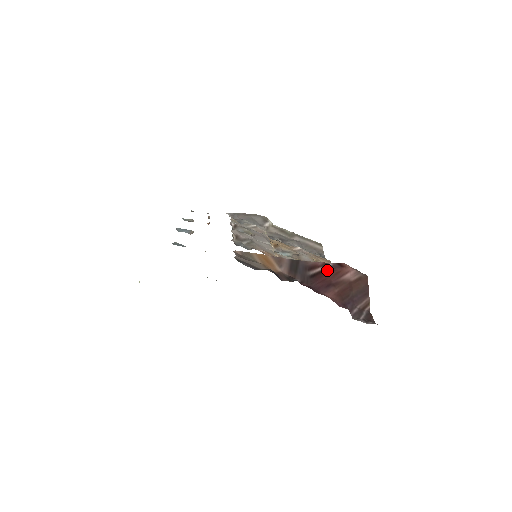
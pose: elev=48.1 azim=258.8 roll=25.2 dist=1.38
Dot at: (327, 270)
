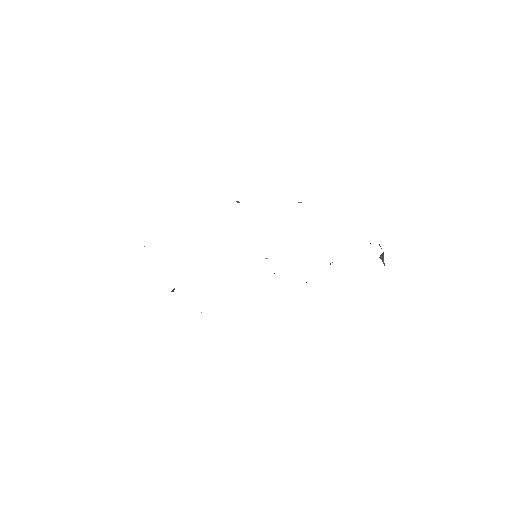
Dot at: occluded
